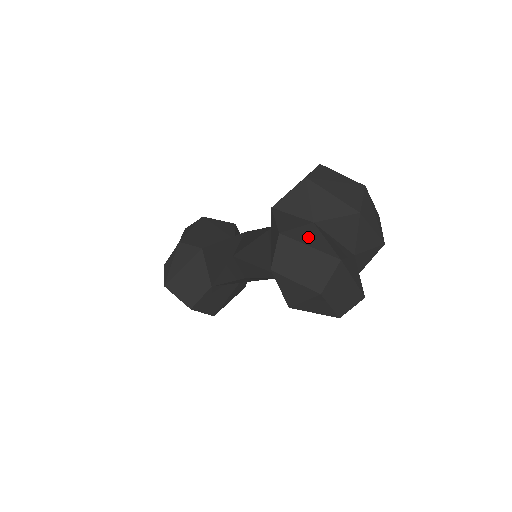
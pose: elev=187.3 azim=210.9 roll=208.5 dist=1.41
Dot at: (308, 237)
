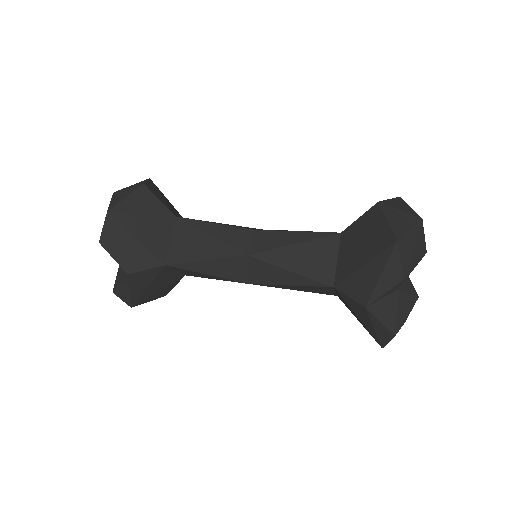
Dot at: (403, 310)
